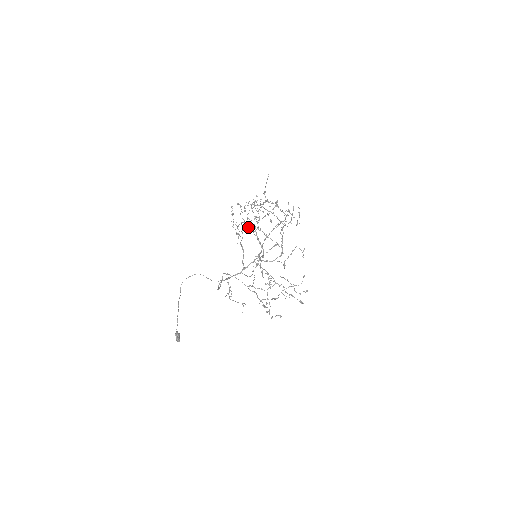
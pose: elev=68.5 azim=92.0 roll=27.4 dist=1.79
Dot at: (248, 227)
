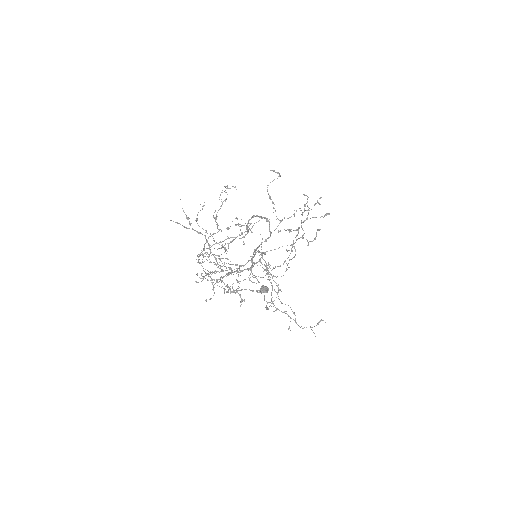
Dot at: occluded
